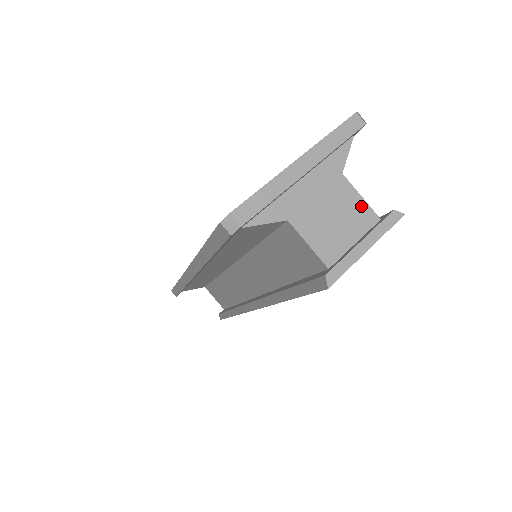
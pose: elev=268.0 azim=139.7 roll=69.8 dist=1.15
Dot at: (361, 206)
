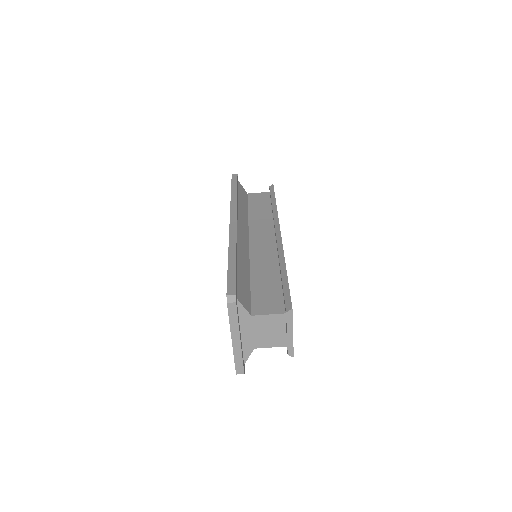
Dot at: (272, 318)
